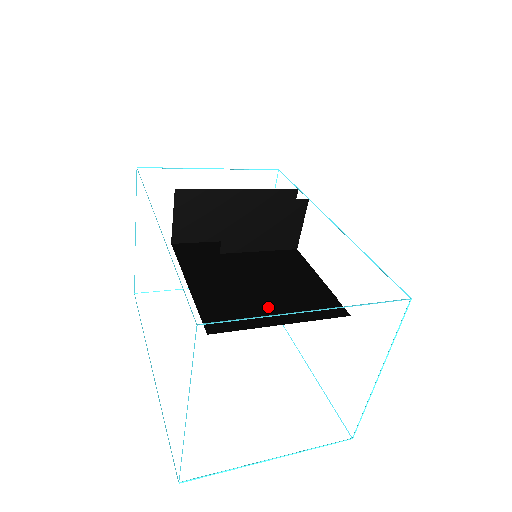
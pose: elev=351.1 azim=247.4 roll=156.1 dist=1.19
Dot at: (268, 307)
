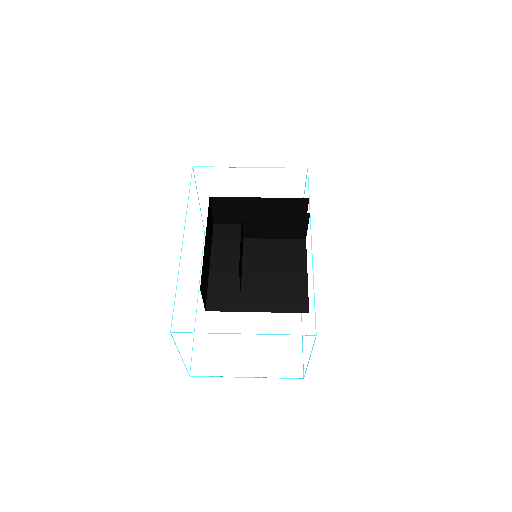
Dot at: (254, 295)
